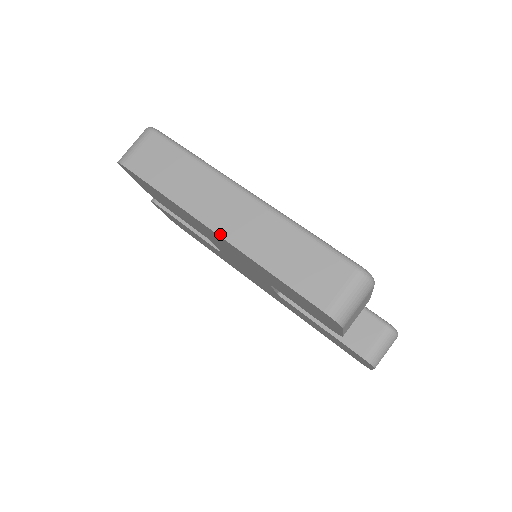
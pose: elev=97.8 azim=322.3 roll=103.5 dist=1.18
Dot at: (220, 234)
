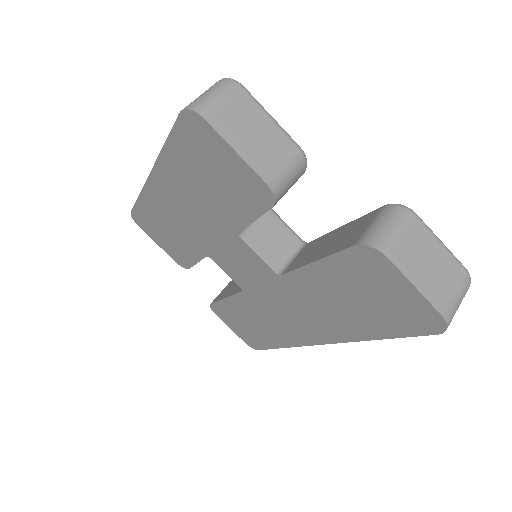
Dot at: (151, 171)
